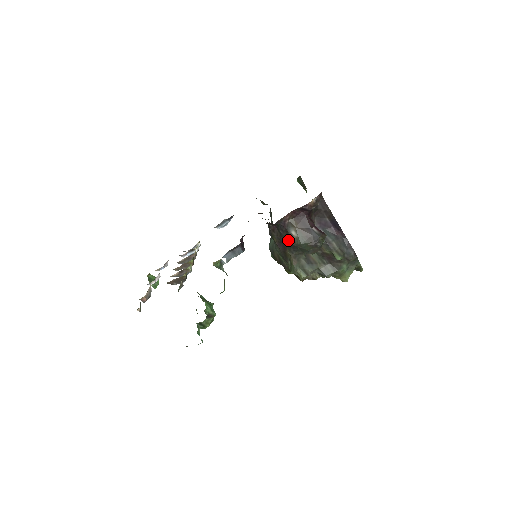
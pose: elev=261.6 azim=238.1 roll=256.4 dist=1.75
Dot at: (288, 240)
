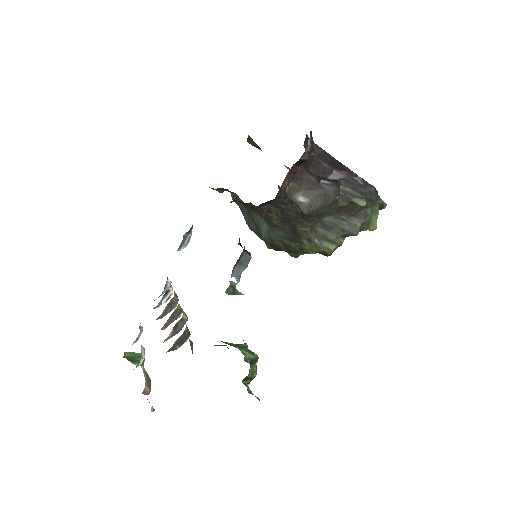
Dot at: (297, 212)
